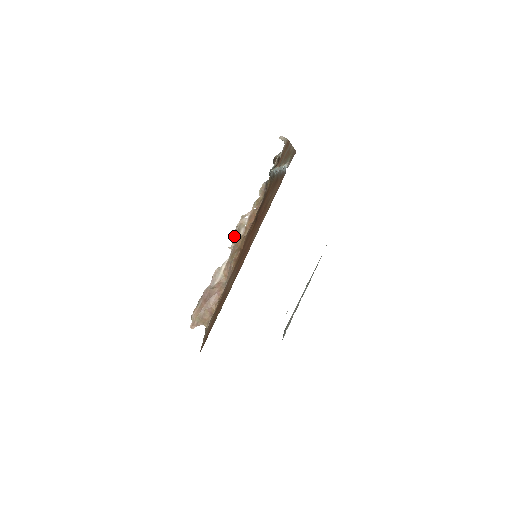
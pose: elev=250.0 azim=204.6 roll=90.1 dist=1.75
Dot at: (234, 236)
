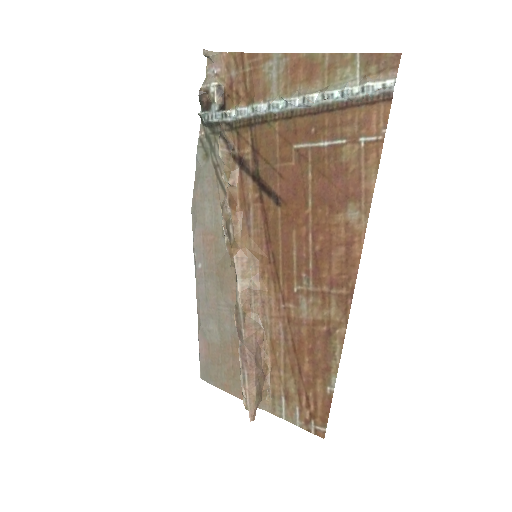
Dot at: (229, 244)
